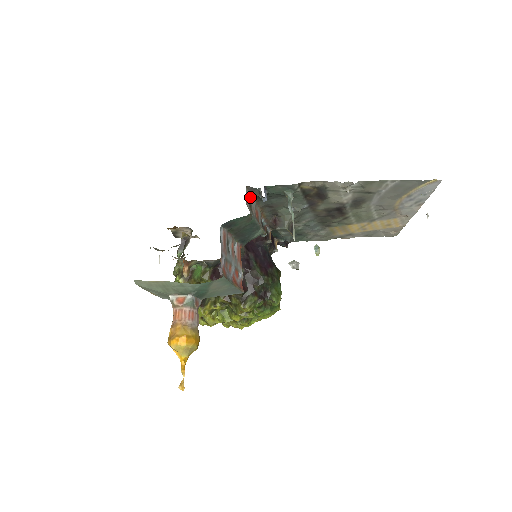
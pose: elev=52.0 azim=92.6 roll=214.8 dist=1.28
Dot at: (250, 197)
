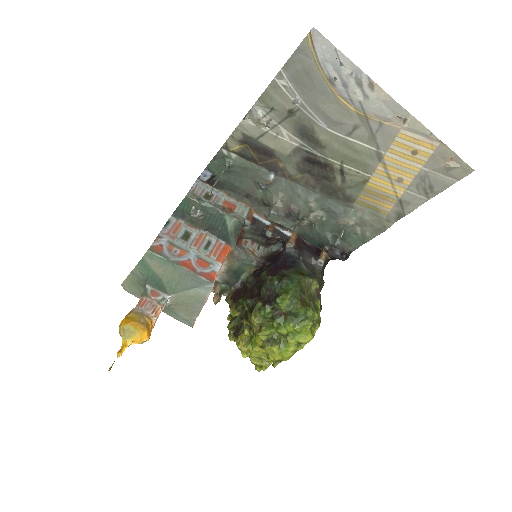
Dot at: occluded
